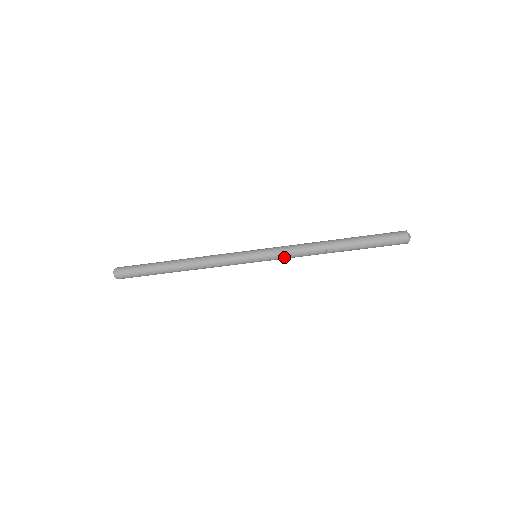
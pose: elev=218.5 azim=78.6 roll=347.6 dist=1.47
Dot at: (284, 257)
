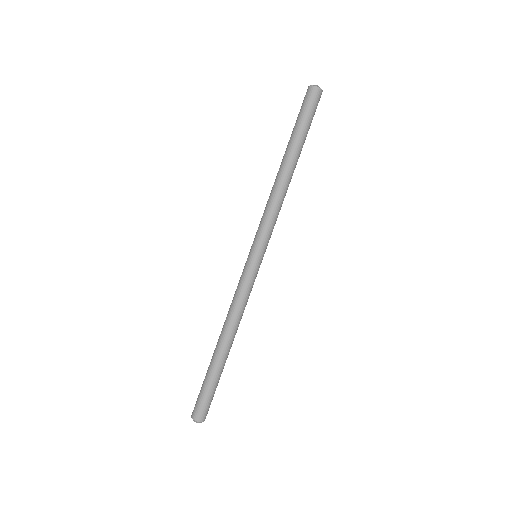
Dot at: (266, 224)
